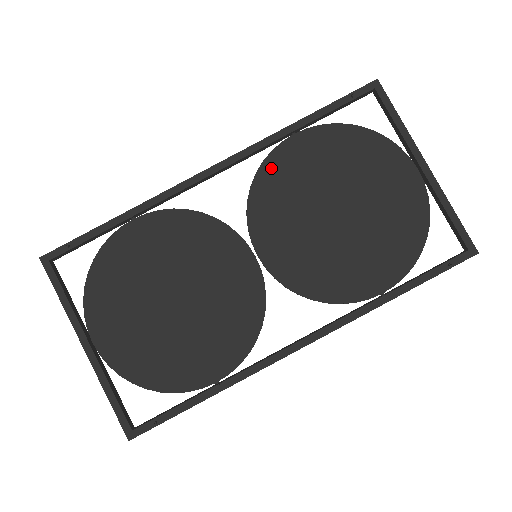
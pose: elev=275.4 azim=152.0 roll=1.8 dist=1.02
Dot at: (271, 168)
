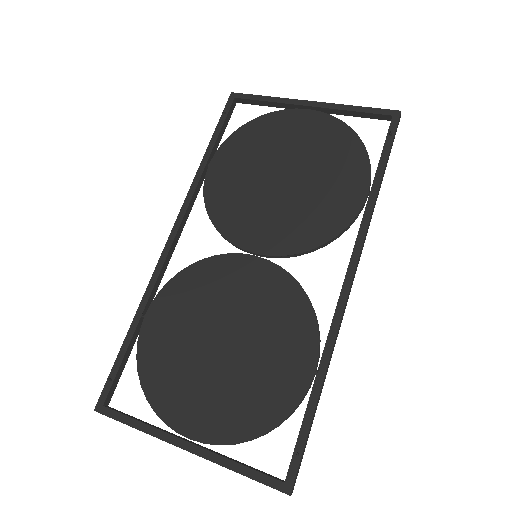
Dot at: (213, 196)
